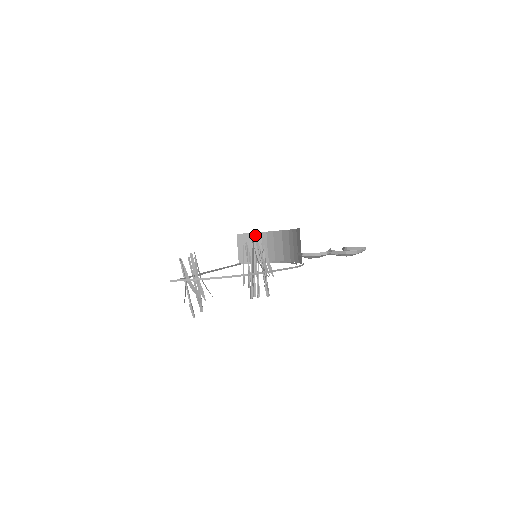
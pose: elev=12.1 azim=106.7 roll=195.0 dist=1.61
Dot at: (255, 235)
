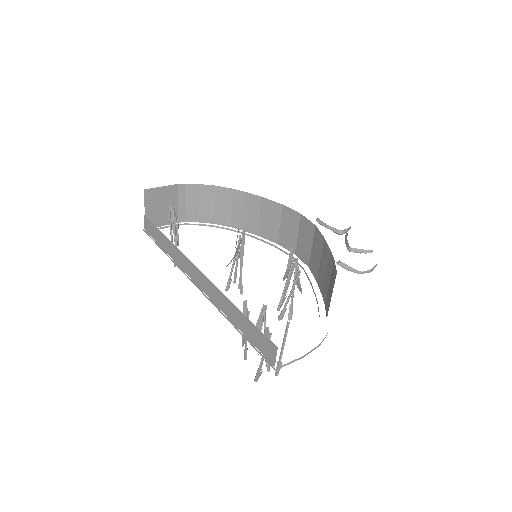
Dot at: (170, 189)
